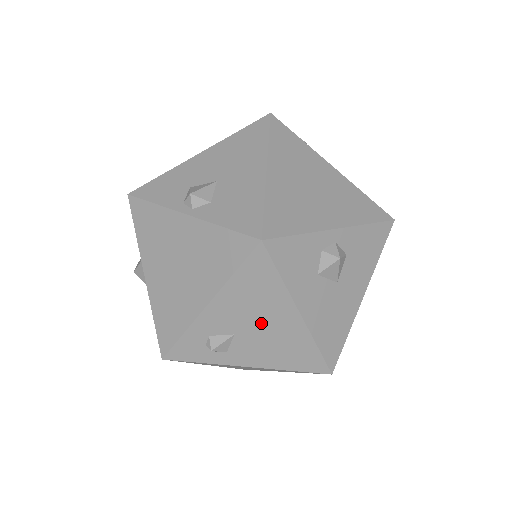
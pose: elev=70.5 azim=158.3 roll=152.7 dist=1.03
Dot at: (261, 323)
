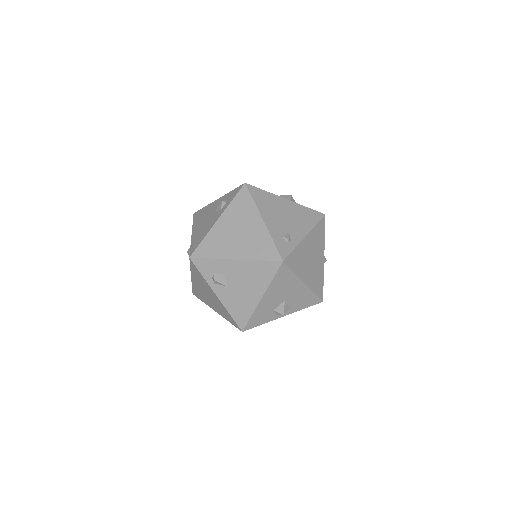
Dot at: occluded
